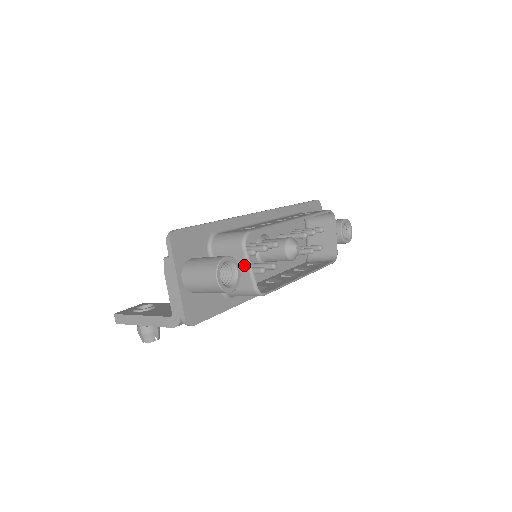
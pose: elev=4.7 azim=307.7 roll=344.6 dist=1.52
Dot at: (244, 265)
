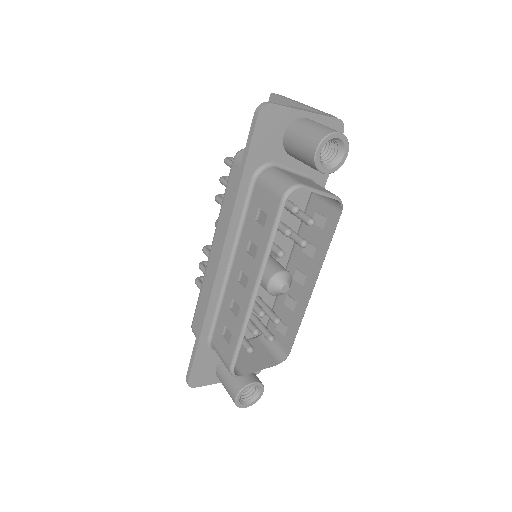
Dot at: (253, 369)
